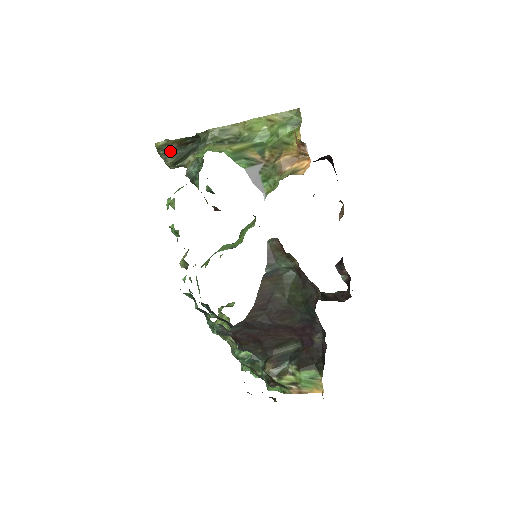
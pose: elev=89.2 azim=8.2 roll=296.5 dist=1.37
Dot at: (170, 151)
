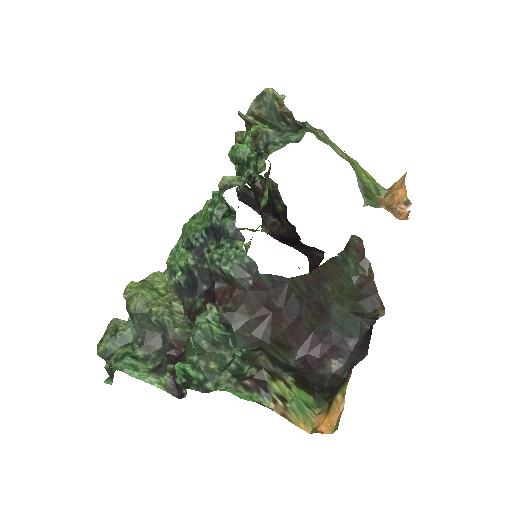
Dot at: (271, 106)
